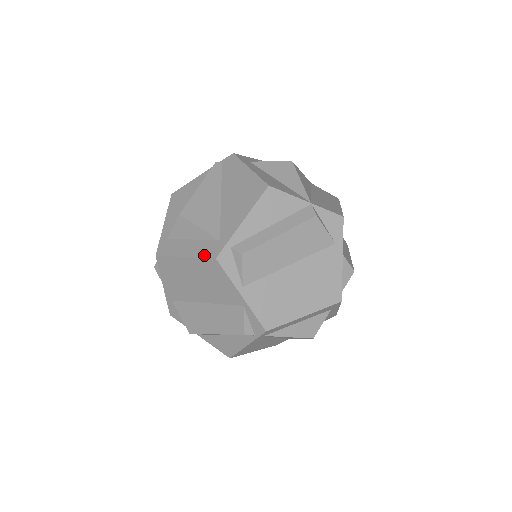
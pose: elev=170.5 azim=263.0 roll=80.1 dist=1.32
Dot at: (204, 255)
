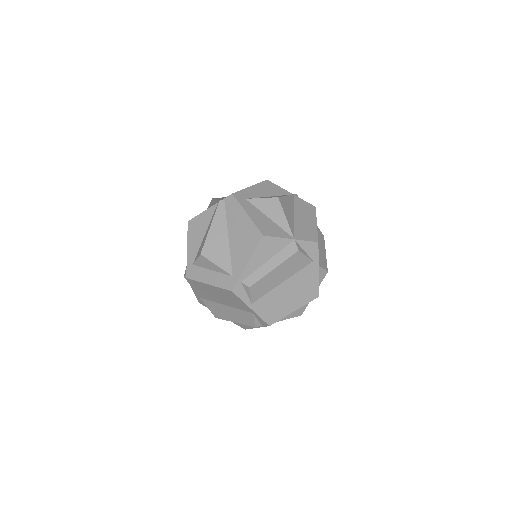
Dot at: (223, 286)
